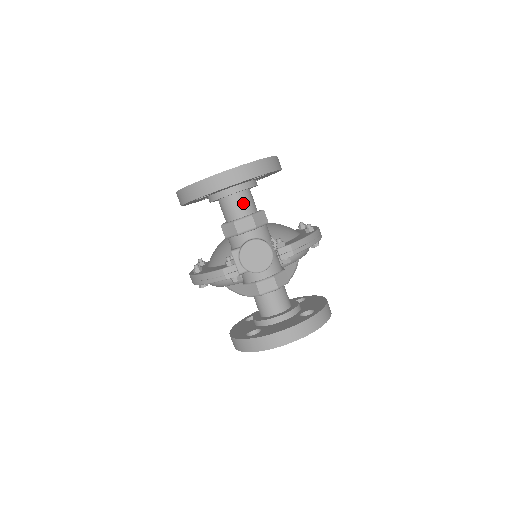
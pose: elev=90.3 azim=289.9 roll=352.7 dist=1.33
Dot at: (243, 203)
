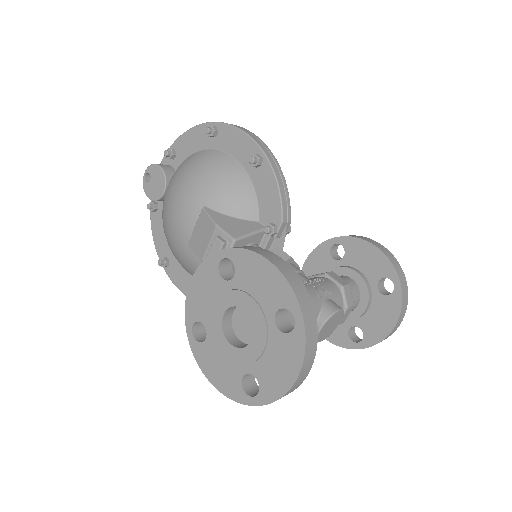
Dot at: occluded
